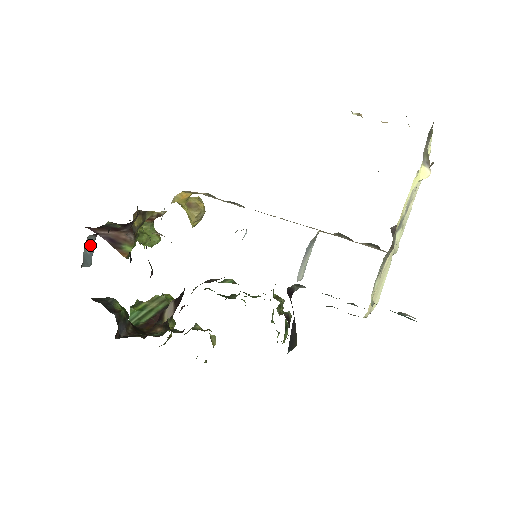
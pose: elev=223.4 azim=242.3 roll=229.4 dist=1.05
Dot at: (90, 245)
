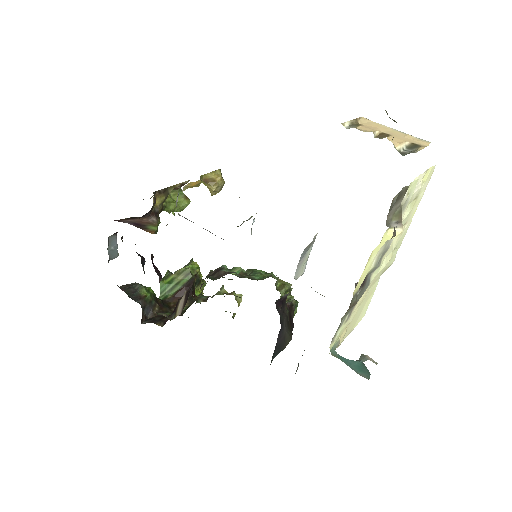
Dot at: (113, 242)
